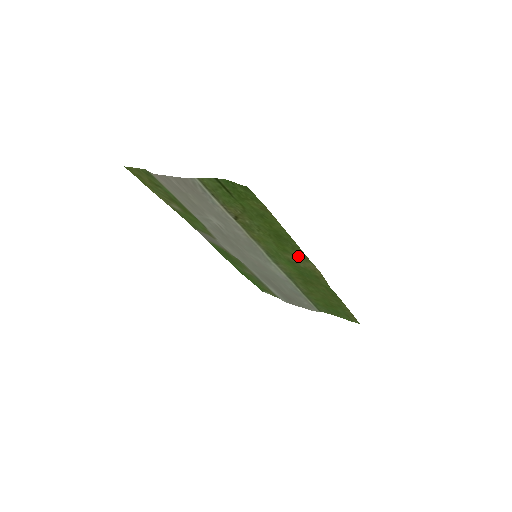
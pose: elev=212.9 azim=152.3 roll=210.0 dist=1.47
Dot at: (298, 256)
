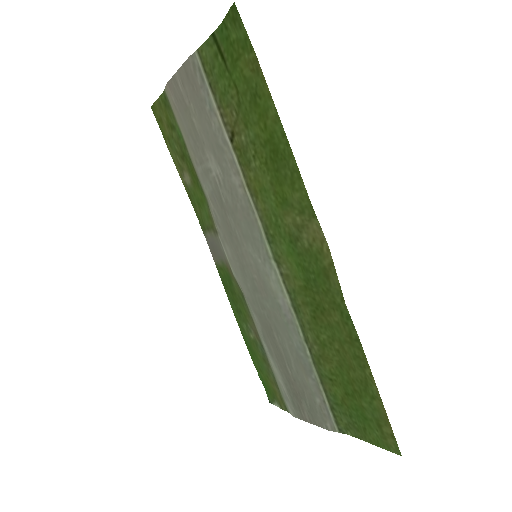
Dot at: (299, 208)
